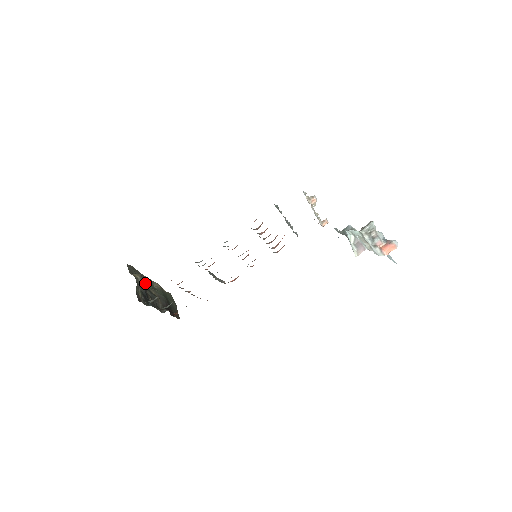
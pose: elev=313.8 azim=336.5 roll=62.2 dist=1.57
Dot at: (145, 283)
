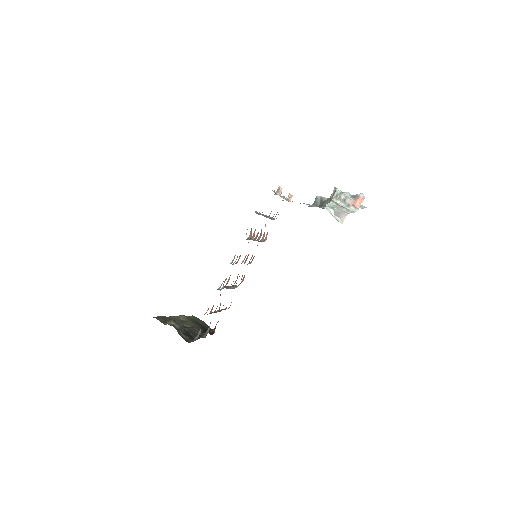
Dot at: (181, 325)
